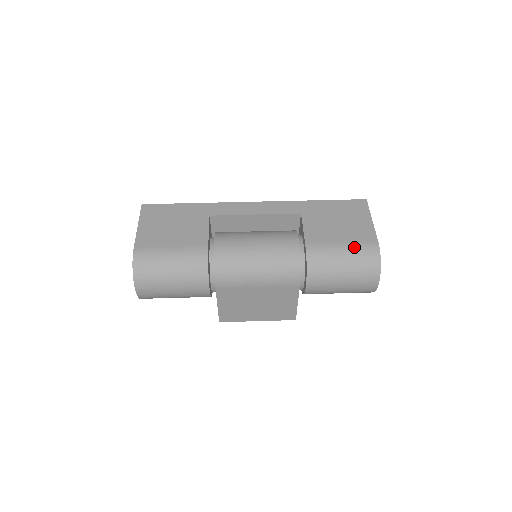
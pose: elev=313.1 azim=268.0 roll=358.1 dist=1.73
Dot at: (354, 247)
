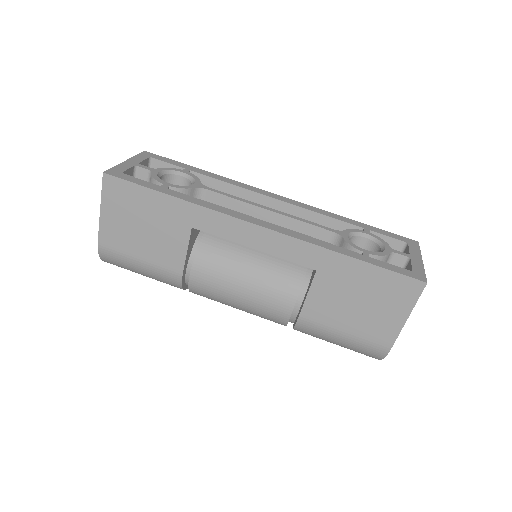
Dot at: (357, 341)
